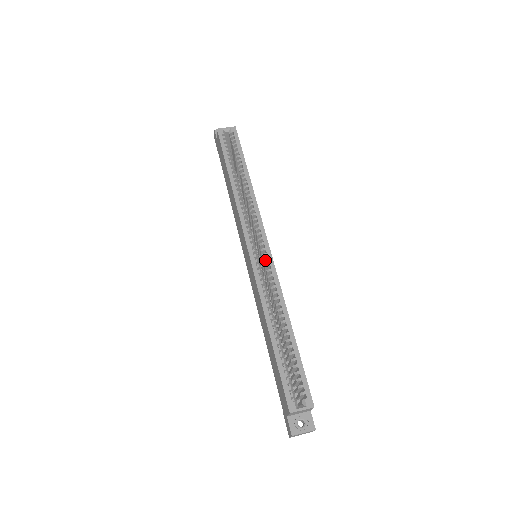
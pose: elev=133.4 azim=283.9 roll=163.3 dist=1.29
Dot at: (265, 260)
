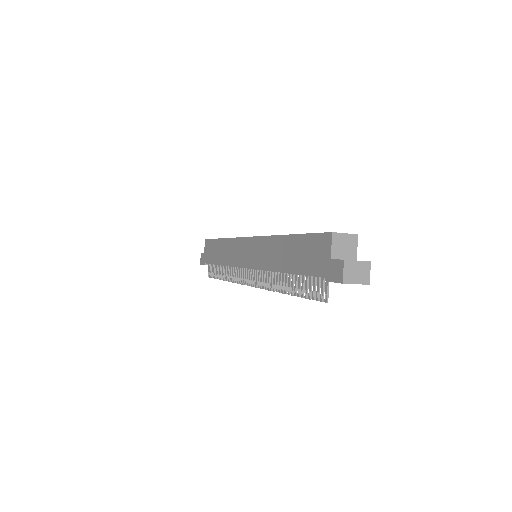
Dot at: occluded
